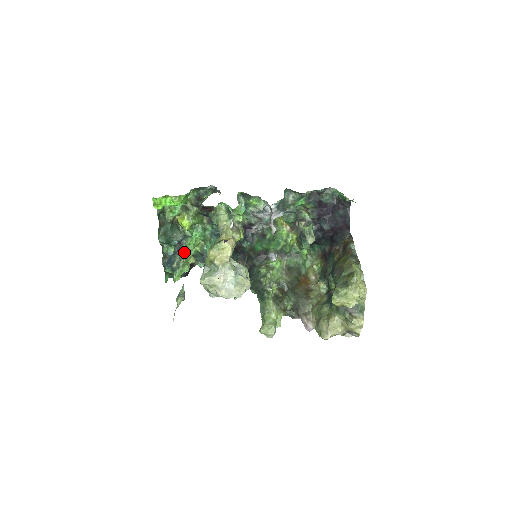
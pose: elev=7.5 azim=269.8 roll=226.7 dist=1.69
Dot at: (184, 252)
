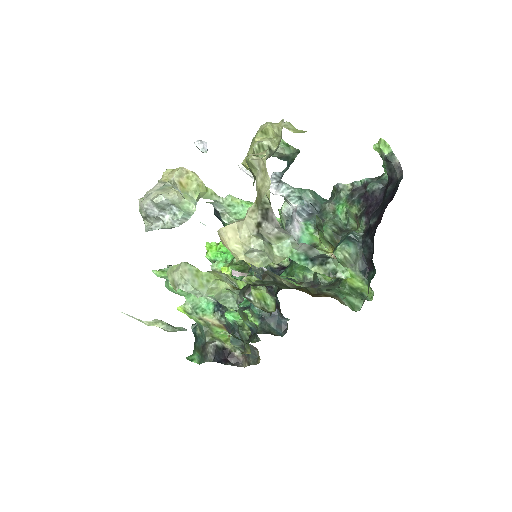
Dot at: occluded
